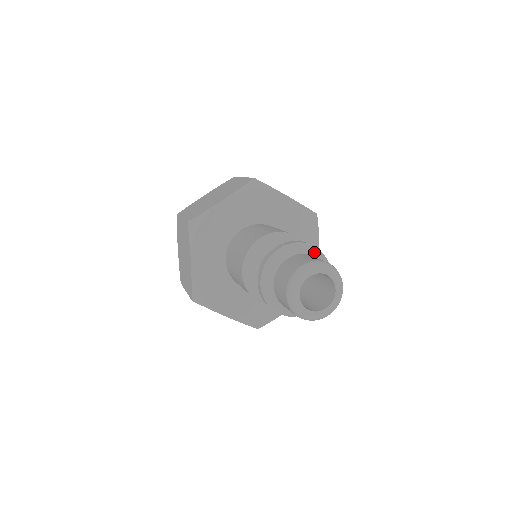
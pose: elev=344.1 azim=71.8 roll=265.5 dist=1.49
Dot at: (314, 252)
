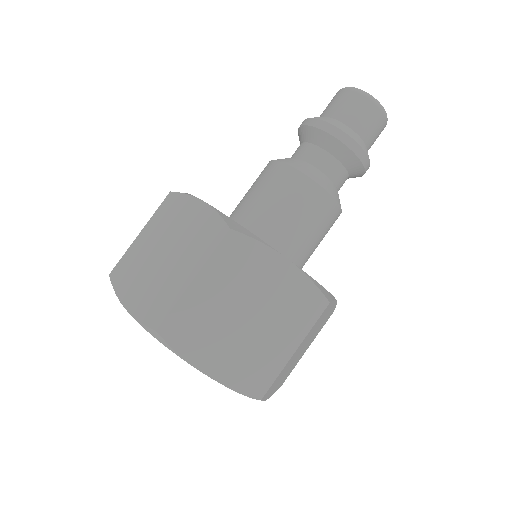
Dot at: occluded
